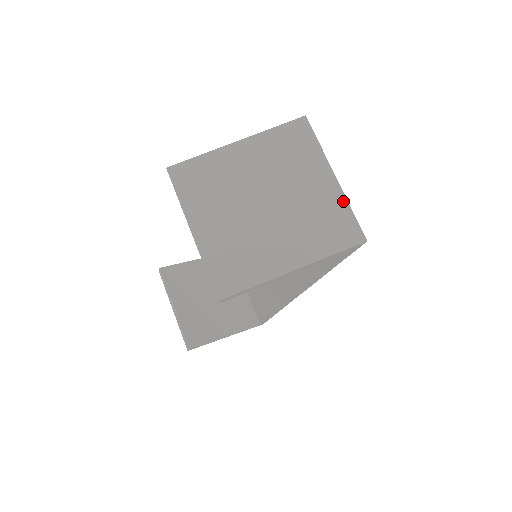
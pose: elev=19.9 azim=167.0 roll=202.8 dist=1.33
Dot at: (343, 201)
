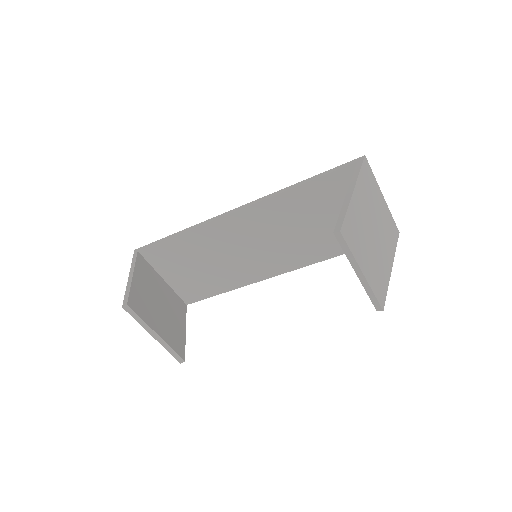
Dot at: (389, 212)
